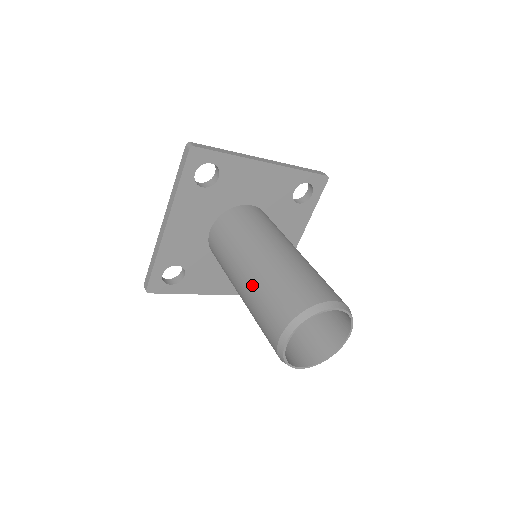
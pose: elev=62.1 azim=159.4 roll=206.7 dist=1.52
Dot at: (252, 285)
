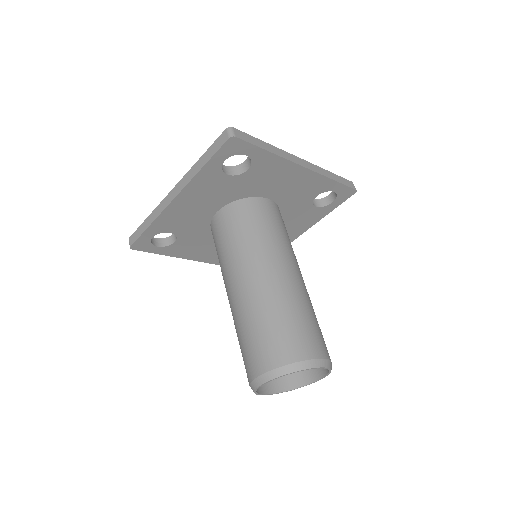
Dot at: (246, 305)
